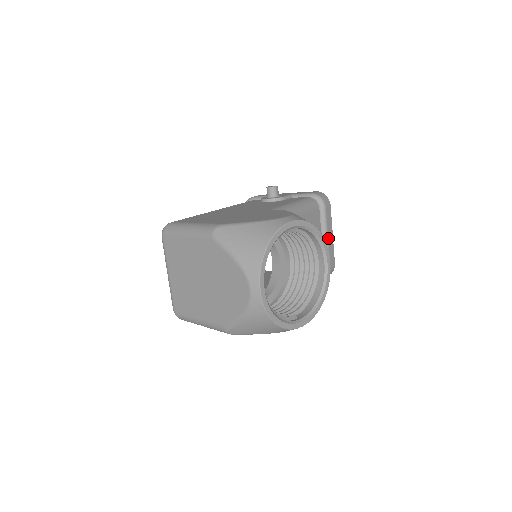
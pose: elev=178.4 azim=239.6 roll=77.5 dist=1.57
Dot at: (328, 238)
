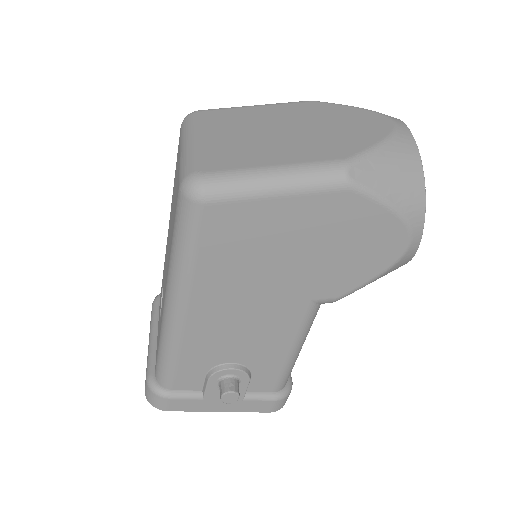
Dot at: occluded
